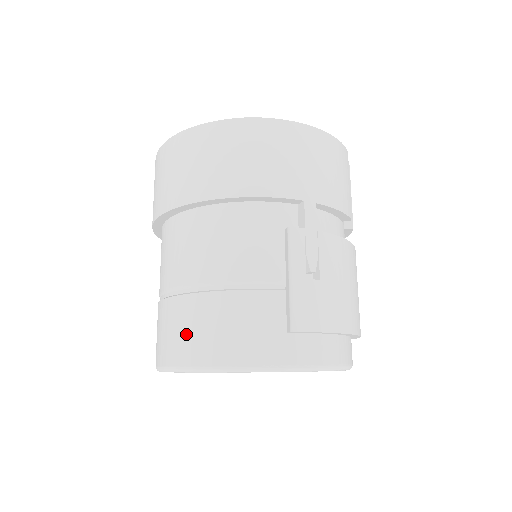
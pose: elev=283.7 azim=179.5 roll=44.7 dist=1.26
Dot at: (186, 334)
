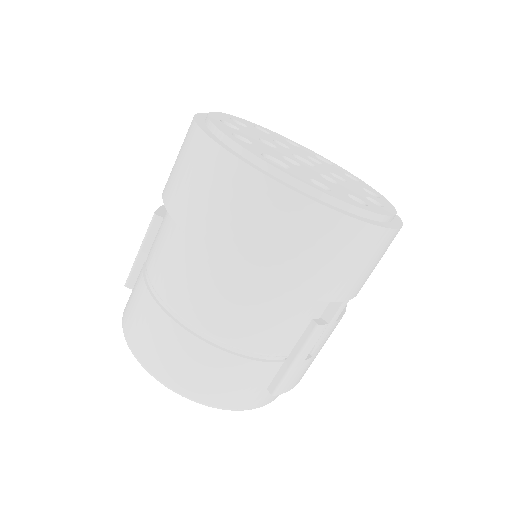
Dot at: (182, 367)
